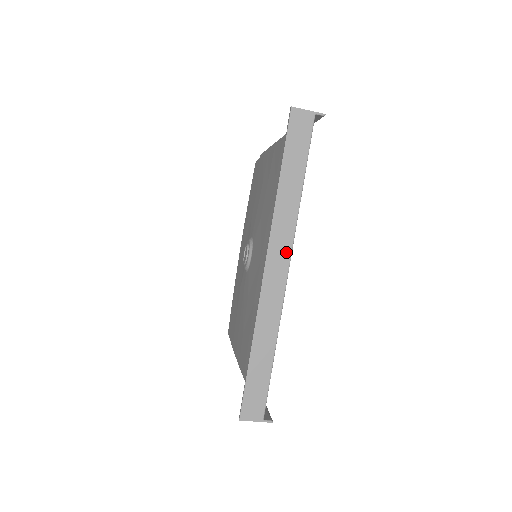
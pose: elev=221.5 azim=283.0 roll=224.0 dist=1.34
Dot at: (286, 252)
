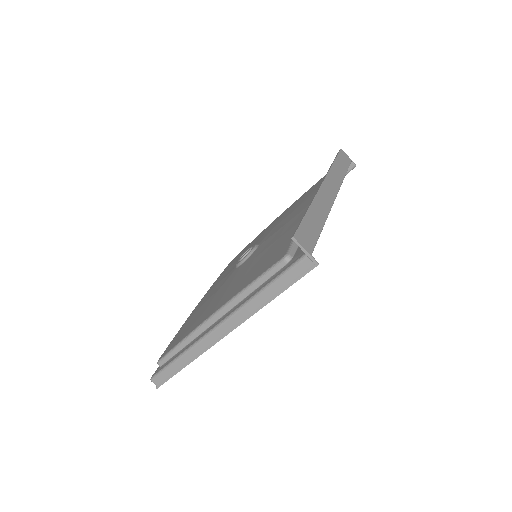
Dot at: (335, 188)
